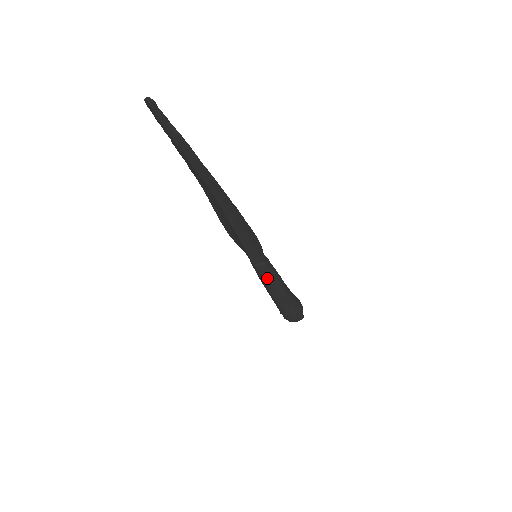
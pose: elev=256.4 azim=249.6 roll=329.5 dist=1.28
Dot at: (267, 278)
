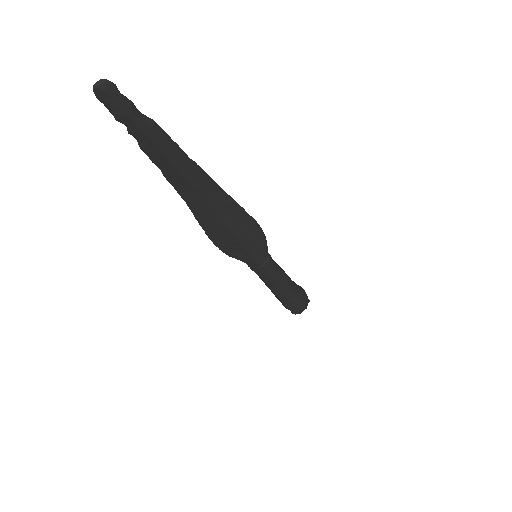
Dot at: (275, 274)
